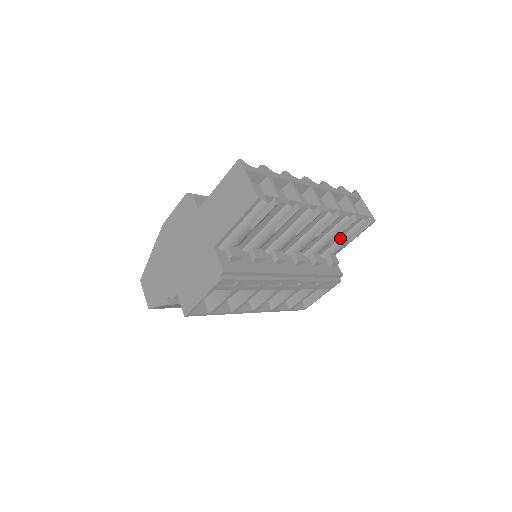
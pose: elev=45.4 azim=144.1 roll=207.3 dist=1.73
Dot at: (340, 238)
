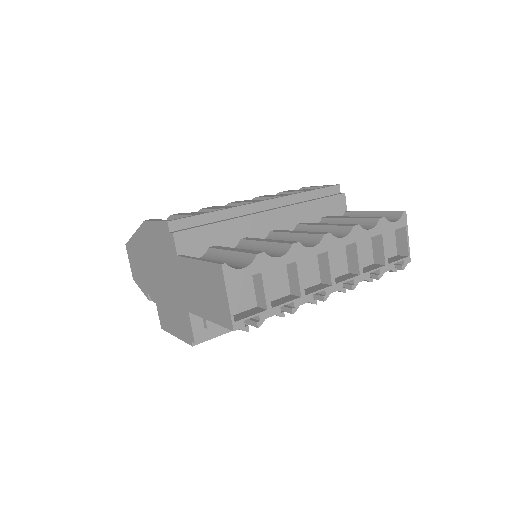
Dot at: occluded
